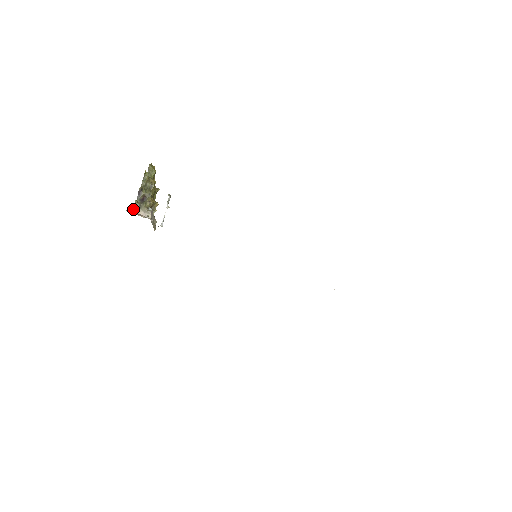
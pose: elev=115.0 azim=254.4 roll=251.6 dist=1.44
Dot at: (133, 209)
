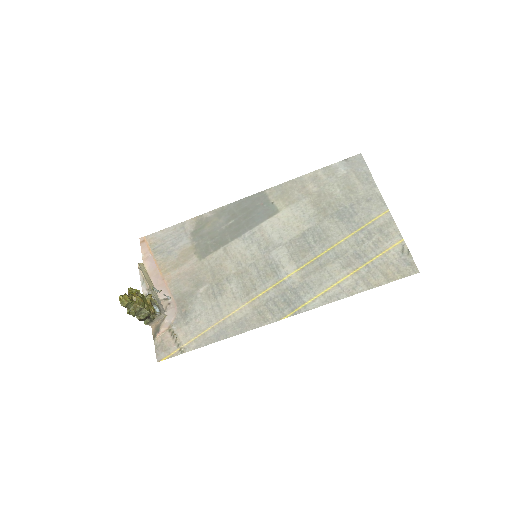
Dot at: (149, 325)
